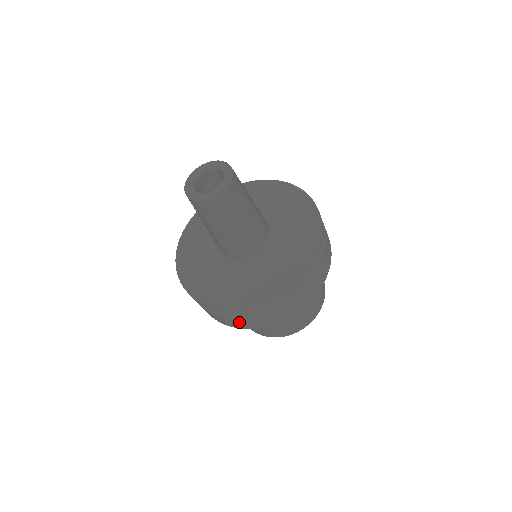
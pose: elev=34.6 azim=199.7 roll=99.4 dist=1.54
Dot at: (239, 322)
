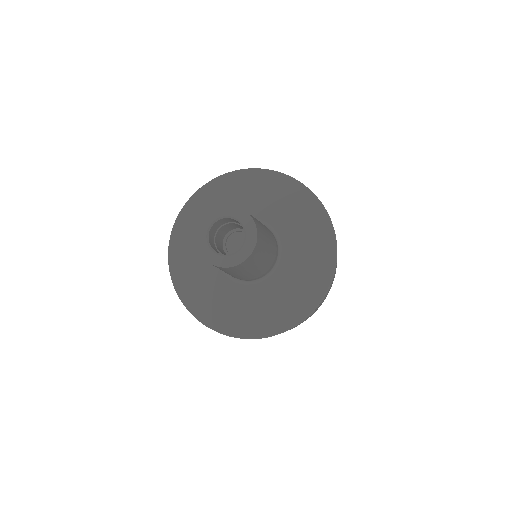
Dot at: occluded
